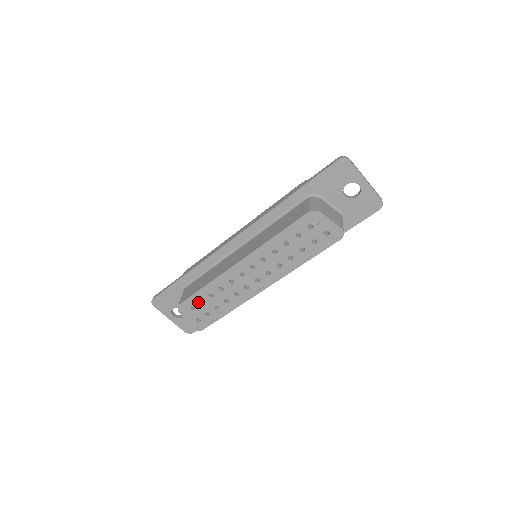
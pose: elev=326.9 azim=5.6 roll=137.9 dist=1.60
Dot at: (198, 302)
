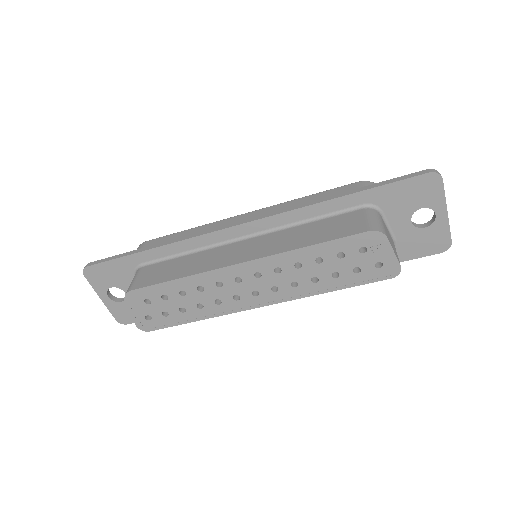
Dot at: (159, 296)
